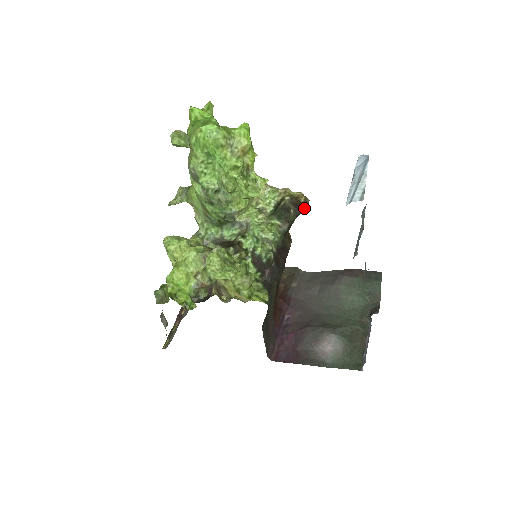
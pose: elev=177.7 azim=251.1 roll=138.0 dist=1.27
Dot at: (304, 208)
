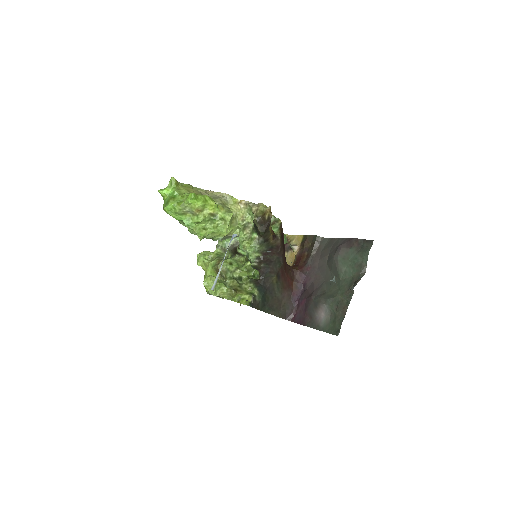
Dot at: (269, 223)
